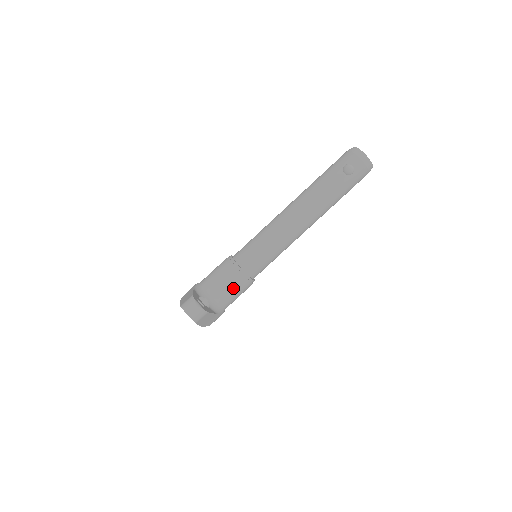
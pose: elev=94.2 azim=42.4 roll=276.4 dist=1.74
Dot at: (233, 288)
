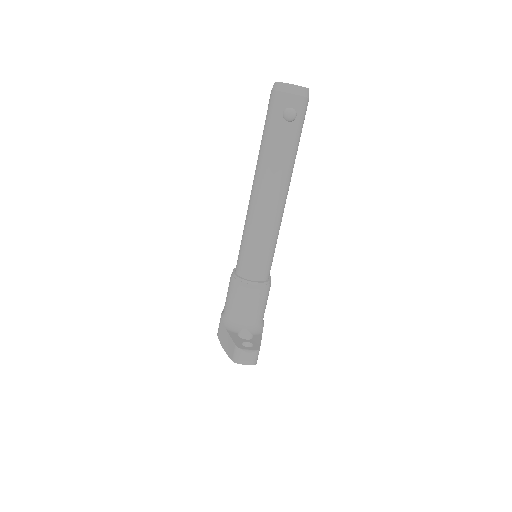
Dot at: (260, 302)
